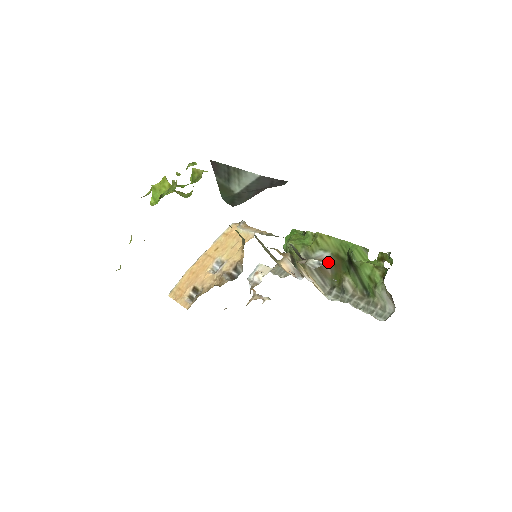
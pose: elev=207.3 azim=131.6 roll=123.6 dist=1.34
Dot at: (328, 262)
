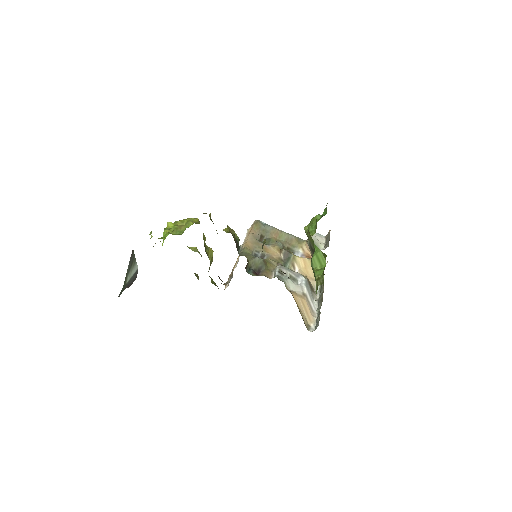
Dot at: occluded
